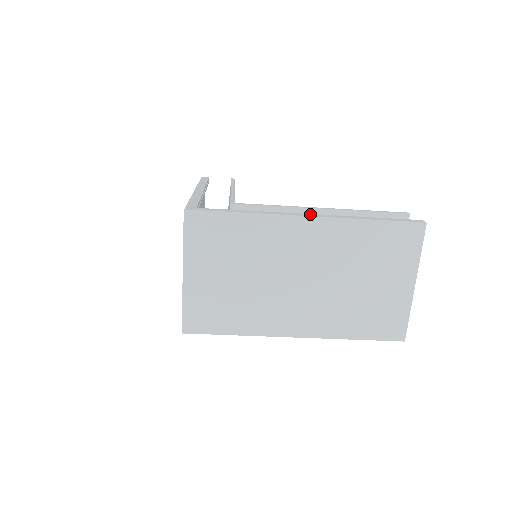
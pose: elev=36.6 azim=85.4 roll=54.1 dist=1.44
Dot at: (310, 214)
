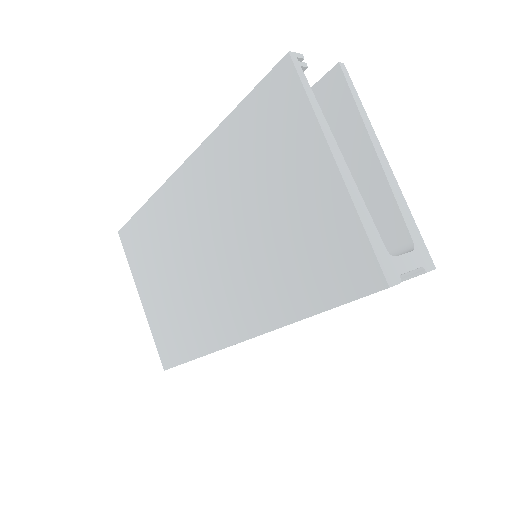
Dot at: occluded
